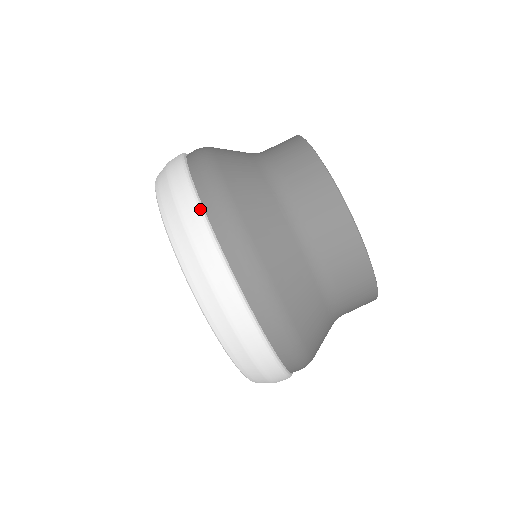
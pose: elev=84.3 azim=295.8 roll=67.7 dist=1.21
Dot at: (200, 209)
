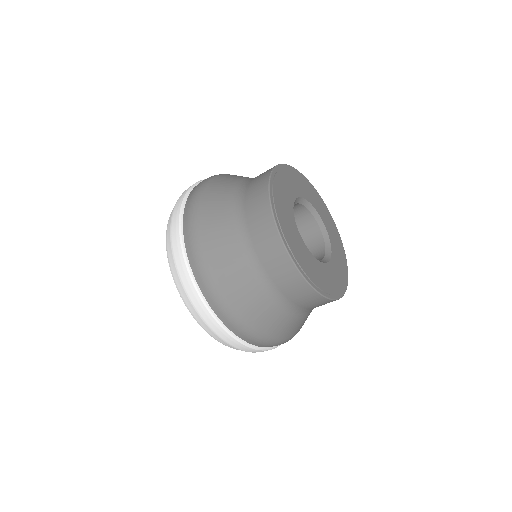
Dot at: (185, 261)
